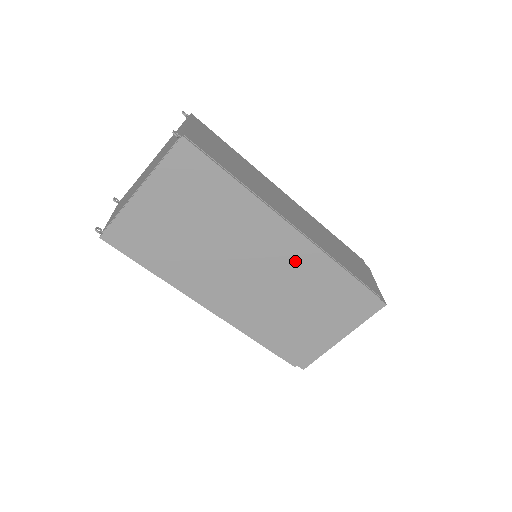
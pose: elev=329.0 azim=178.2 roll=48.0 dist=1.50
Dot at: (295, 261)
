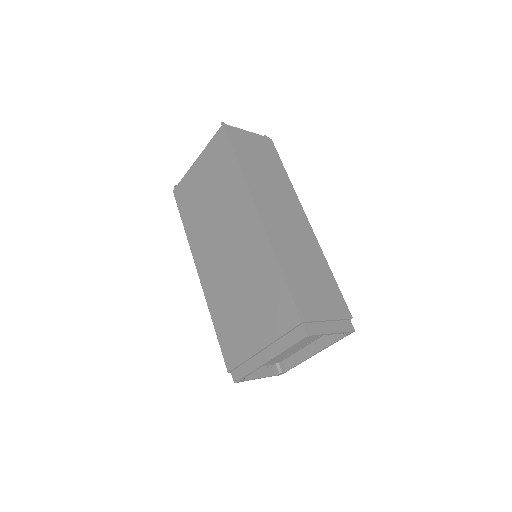
Dot at: (252, 247)
